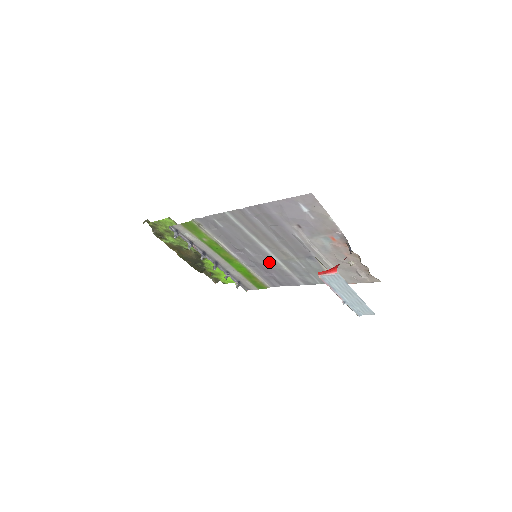
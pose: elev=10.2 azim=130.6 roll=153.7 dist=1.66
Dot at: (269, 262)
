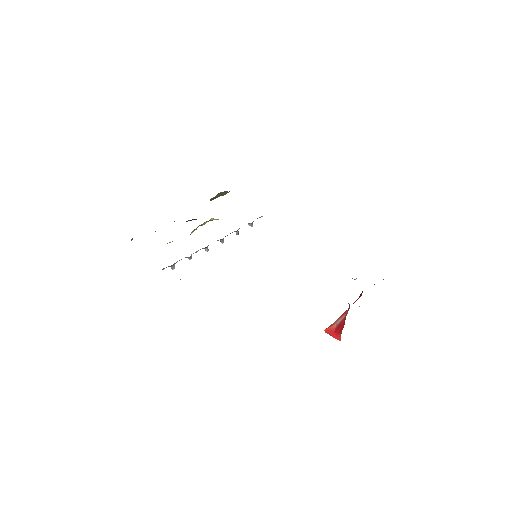
Dot at: occluded
